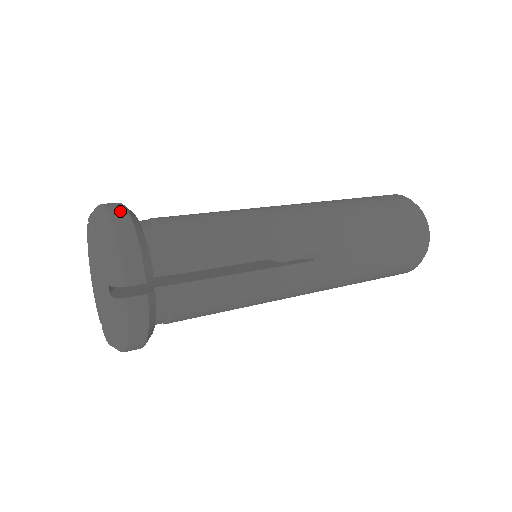
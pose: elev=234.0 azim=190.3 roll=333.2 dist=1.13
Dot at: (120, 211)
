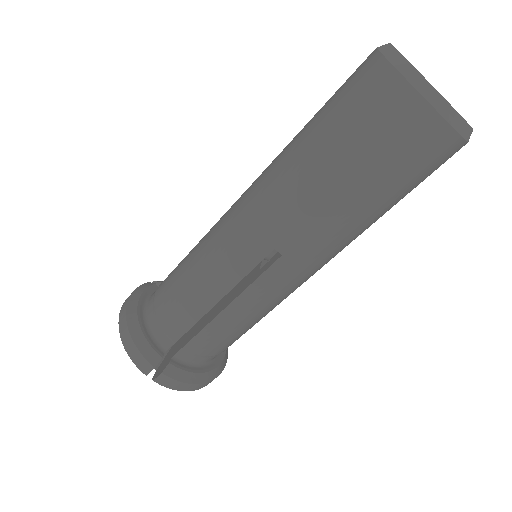
Dot at: (123, 314)
